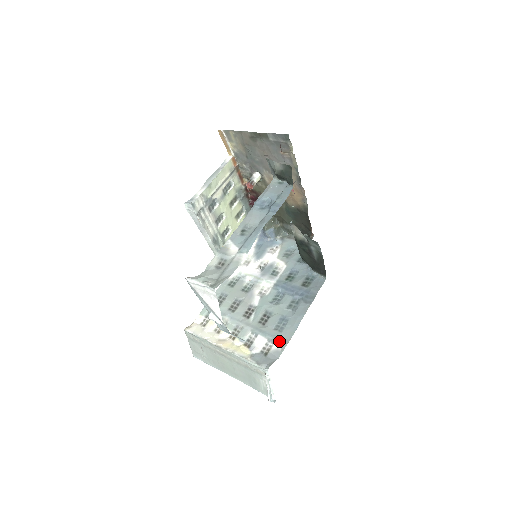
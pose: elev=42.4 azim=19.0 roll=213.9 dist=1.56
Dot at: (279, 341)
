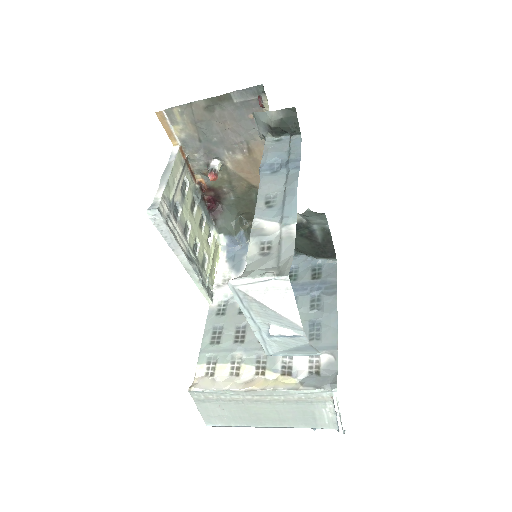
Dot at: (325, 351)
